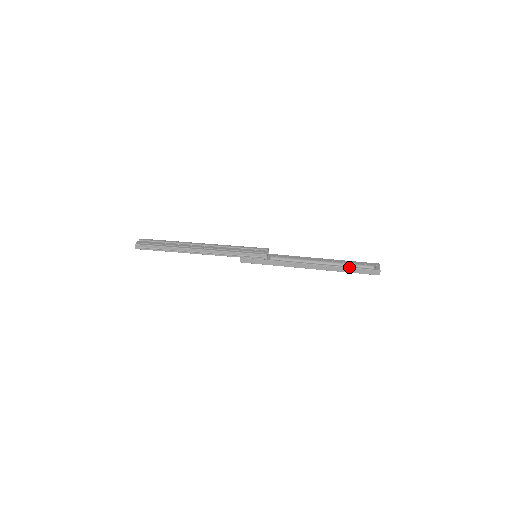
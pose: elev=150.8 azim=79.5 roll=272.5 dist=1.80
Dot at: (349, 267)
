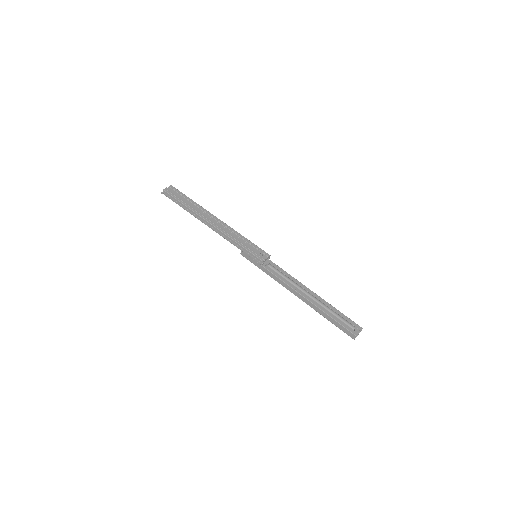
Dot at: (329, 315)
